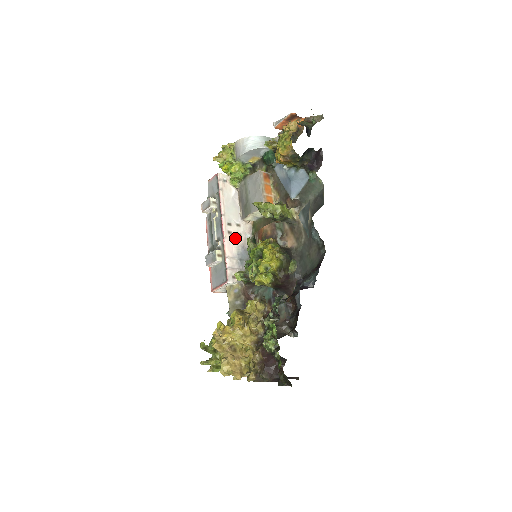
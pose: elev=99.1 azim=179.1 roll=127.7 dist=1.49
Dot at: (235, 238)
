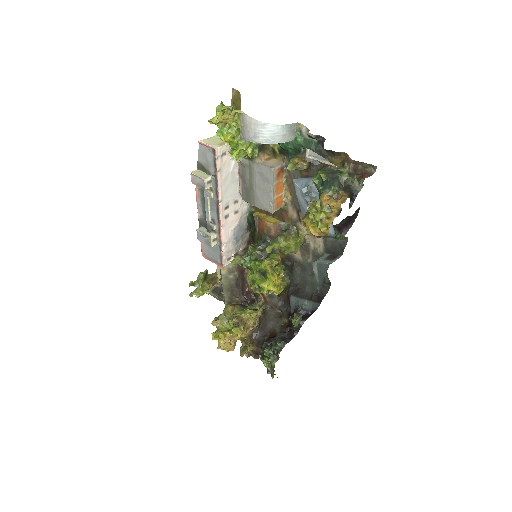
Dot at: (232, 219)
